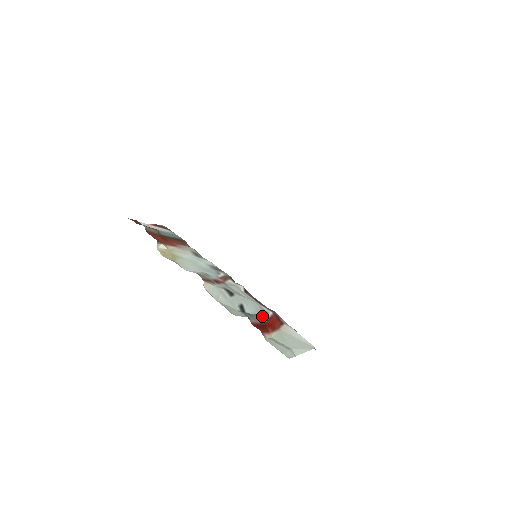
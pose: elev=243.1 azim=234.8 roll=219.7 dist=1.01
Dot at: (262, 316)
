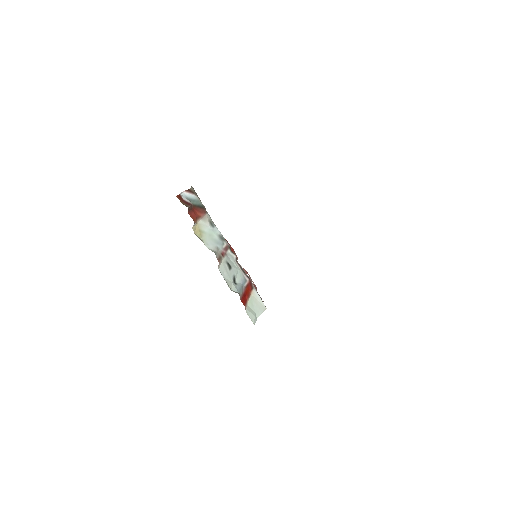
Dot at: (243, 284)
